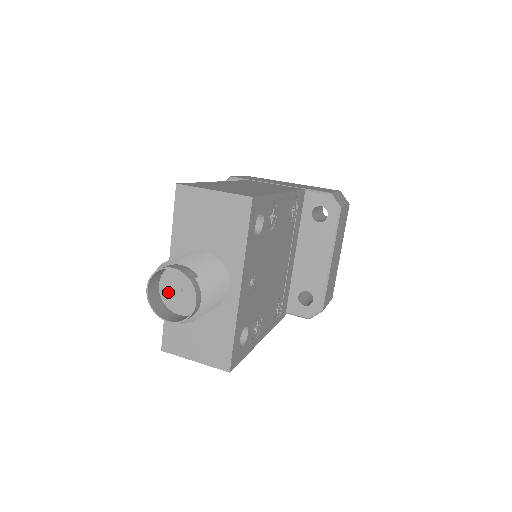
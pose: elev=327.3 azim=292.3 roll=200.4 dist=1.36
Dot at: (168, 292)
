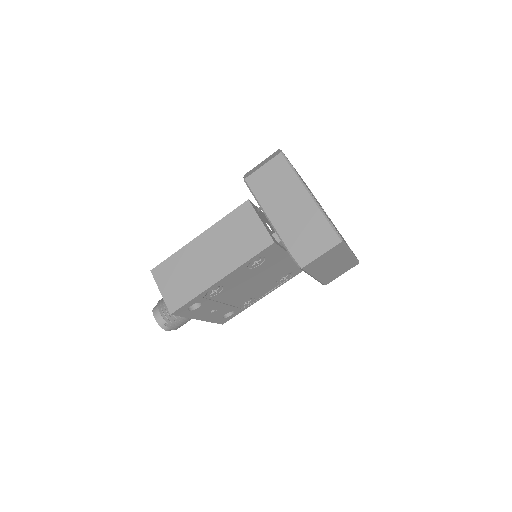
Dot at: occluded
